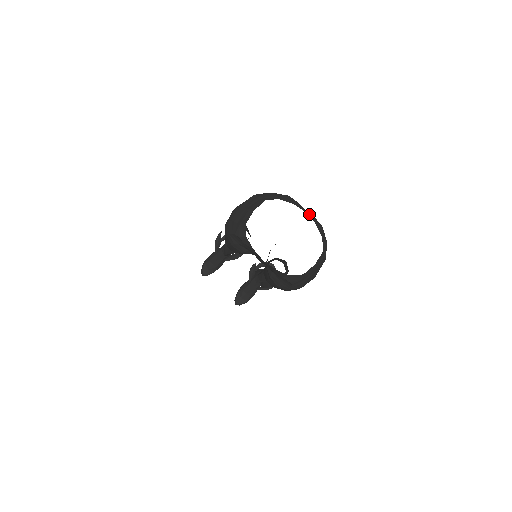
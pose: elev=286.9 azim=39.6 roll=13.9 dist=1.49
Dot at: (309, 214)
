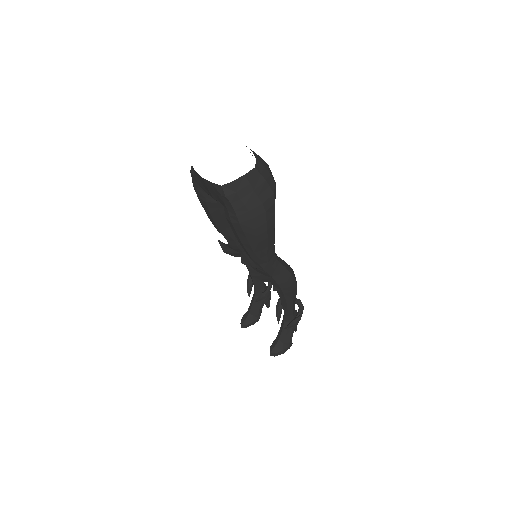
Dot at: occluded
